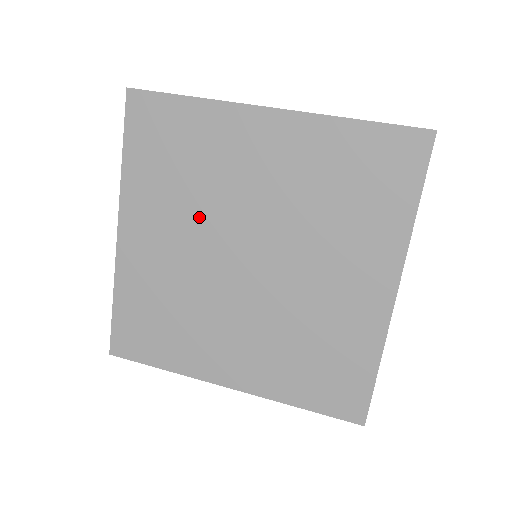
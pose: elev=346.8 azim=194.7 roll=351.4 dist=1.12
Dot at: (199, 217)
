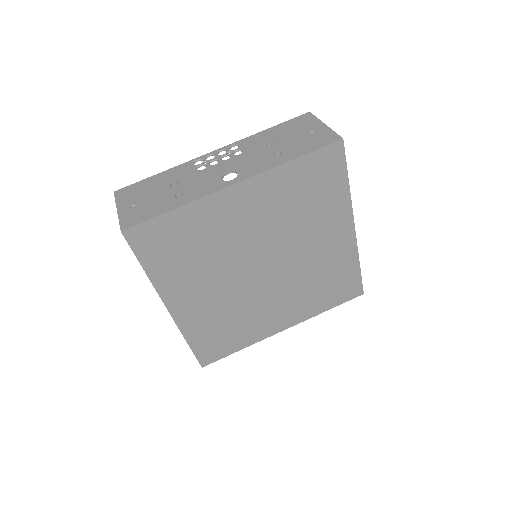
Dot at: (220, 268)
